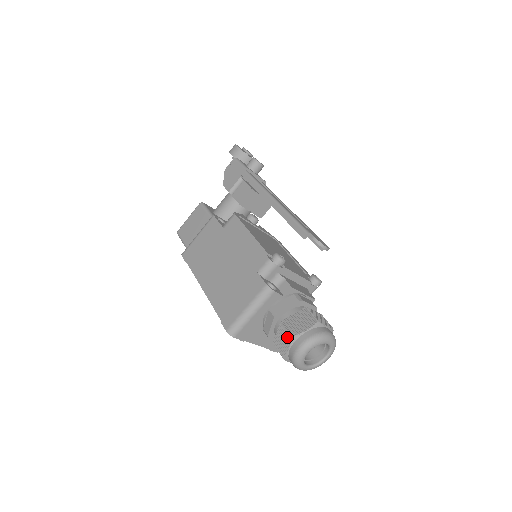
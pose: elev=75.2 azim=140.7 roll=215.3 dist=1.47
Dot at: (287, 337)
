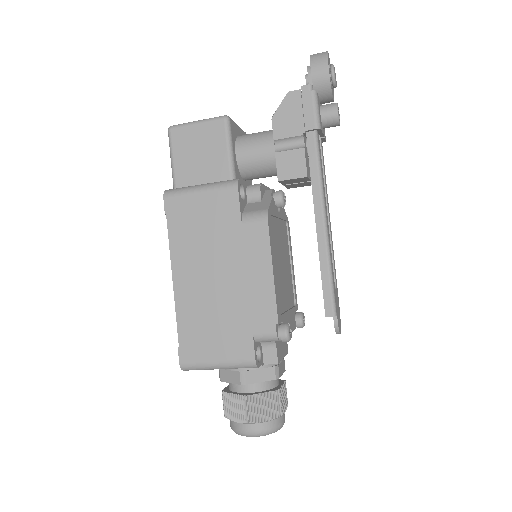
Dot at: (242, 415)
